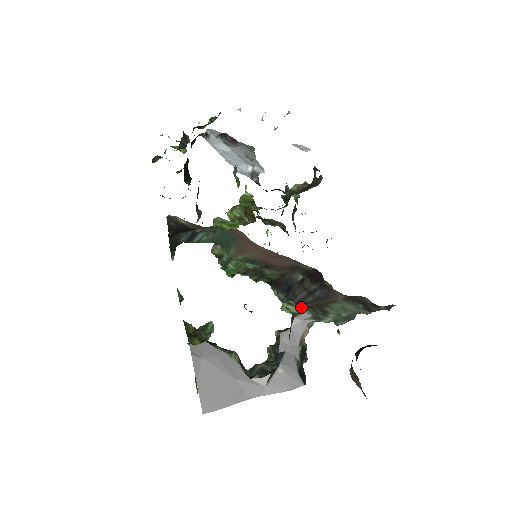
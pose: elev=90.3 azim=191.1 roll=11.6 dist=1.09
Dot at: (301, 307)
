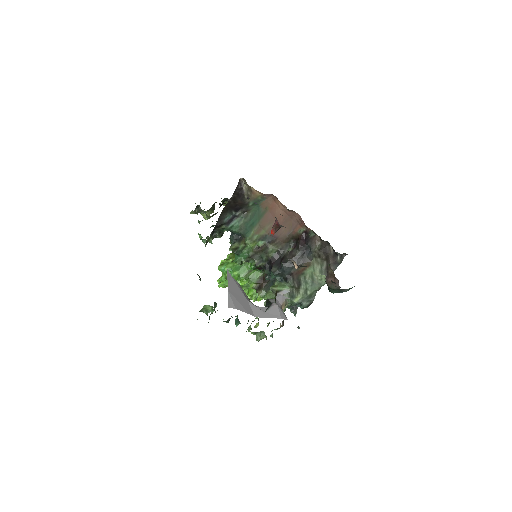
Dot at: (283, 285)
